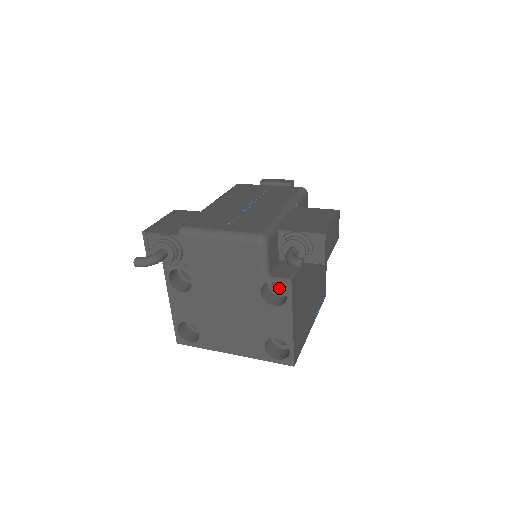
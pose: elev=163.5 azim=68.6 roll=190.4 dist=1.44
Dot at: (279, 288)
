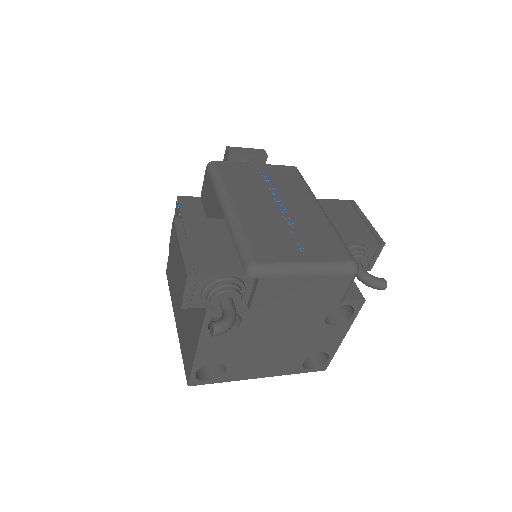
Dot at: occluded
